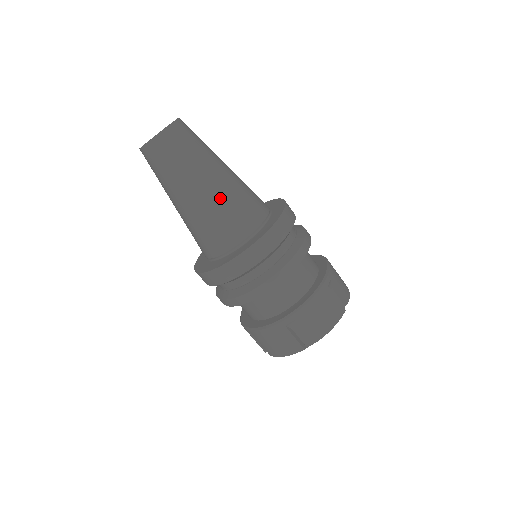
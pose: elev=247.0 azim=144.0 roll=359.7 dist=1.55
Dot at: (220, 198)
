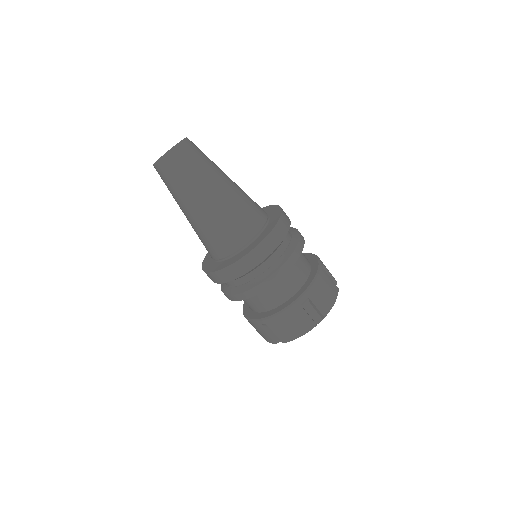
Dot at: (234, 199)
